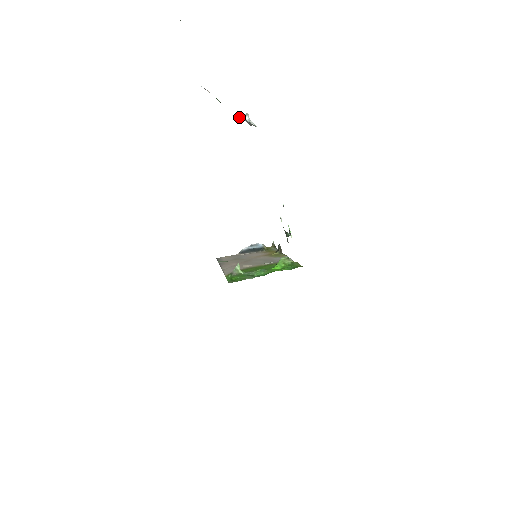
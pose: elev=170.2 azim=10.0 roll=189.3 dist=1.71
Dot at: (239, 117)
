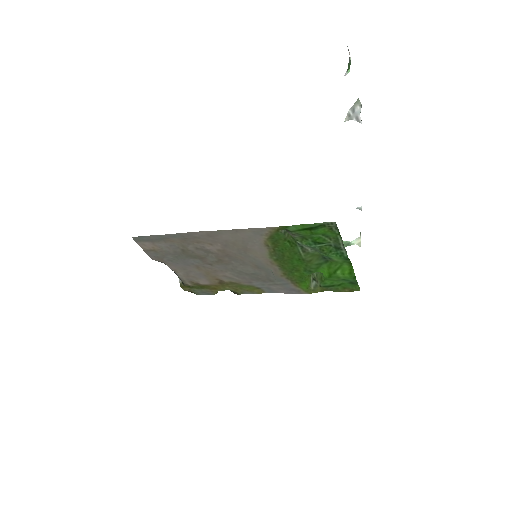
Dot at: occluded
